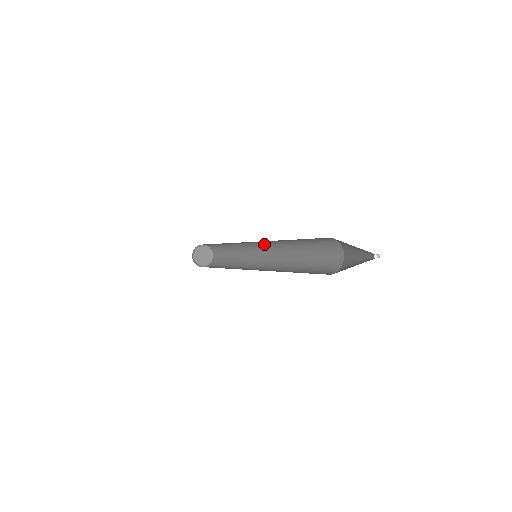
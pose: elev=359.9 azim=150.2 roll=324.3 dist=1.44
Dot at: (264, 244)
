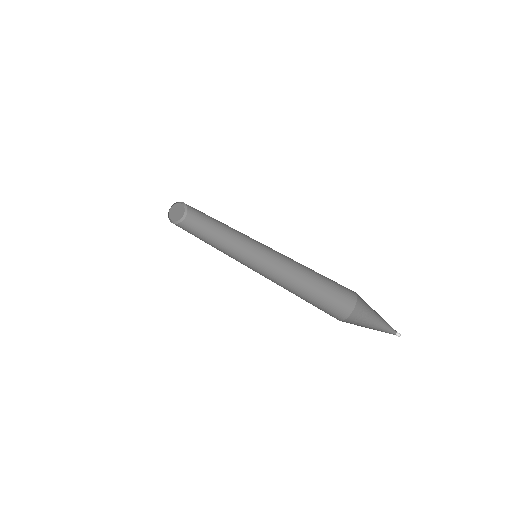
Dot at: occluded
